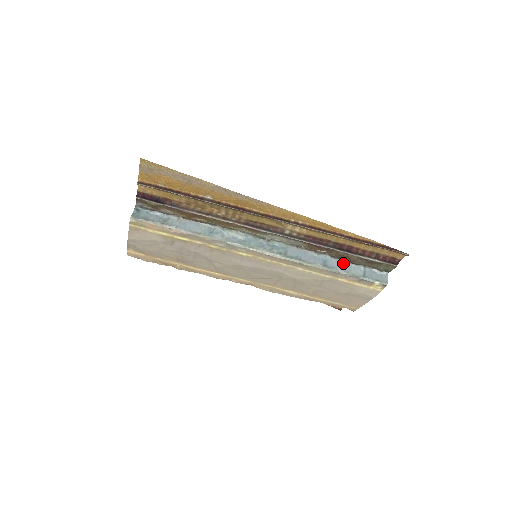
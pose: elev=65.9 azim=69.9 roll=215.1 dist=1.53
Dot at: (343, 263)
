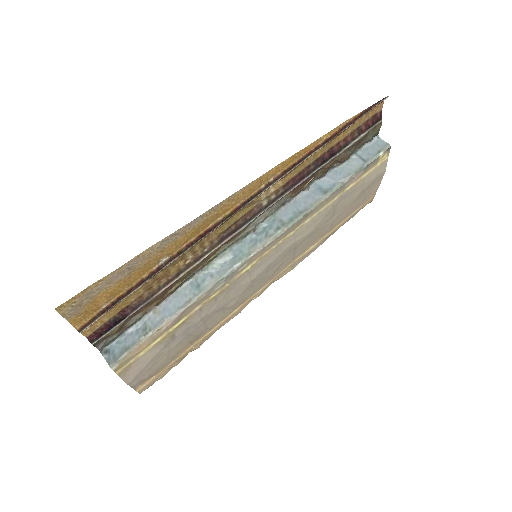
Dot at: (335, 172)
